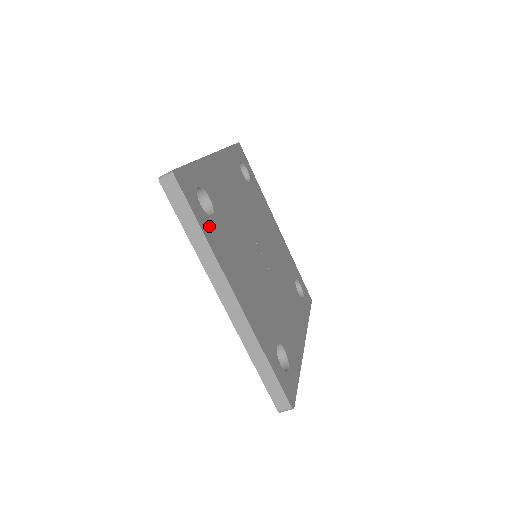
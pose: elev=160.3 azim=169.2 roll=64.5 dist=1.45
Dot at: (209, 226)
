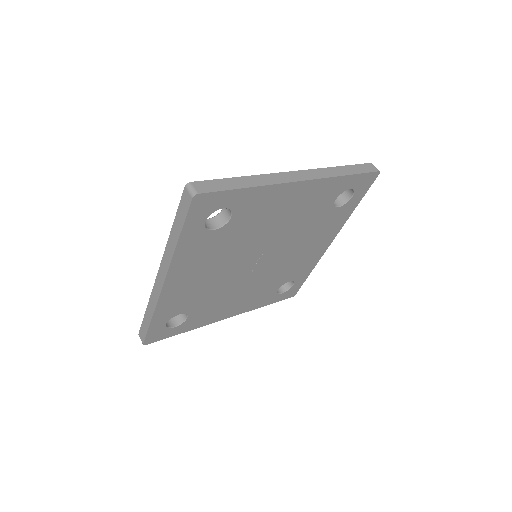
Dot at: (196, 237)
